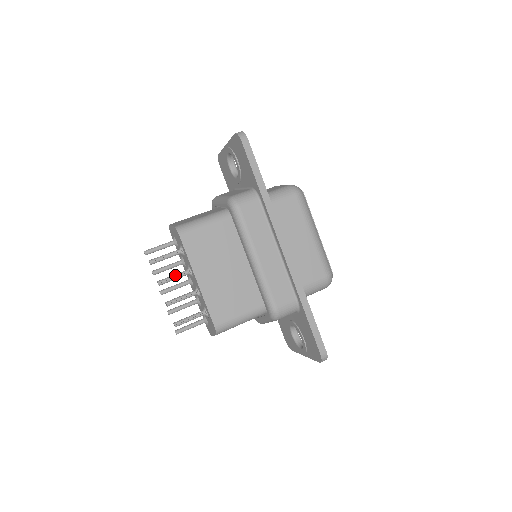
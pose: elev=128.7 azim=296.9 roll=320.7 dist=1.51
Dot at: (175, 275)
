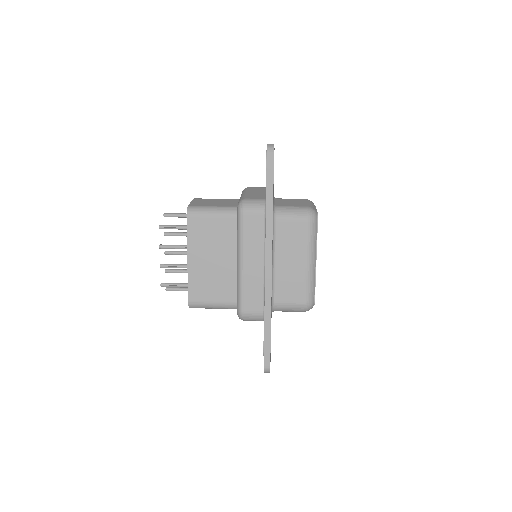
Dot at: (176, 245)
